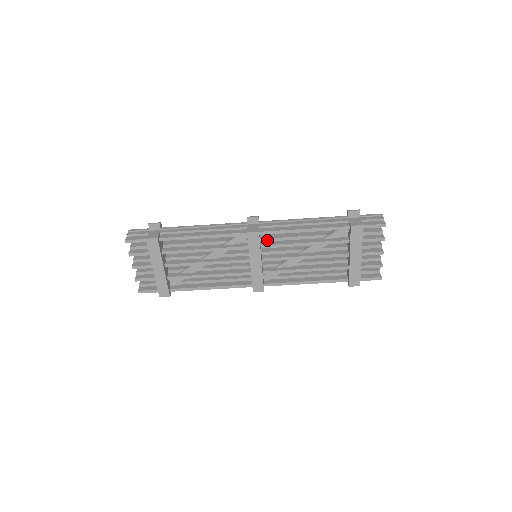
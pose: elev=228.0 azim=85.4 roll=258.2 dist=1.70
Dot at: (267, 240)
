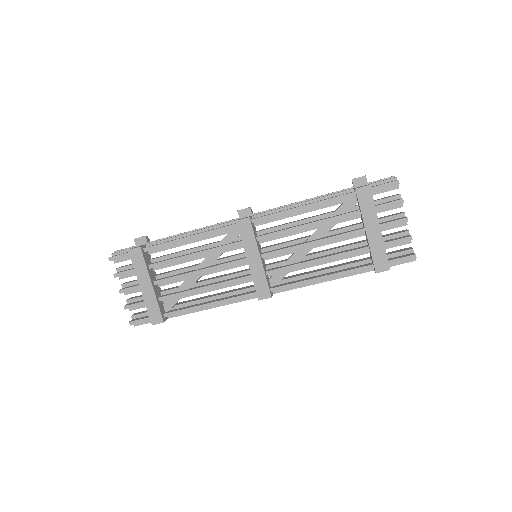
Dot at: (264, 232)
